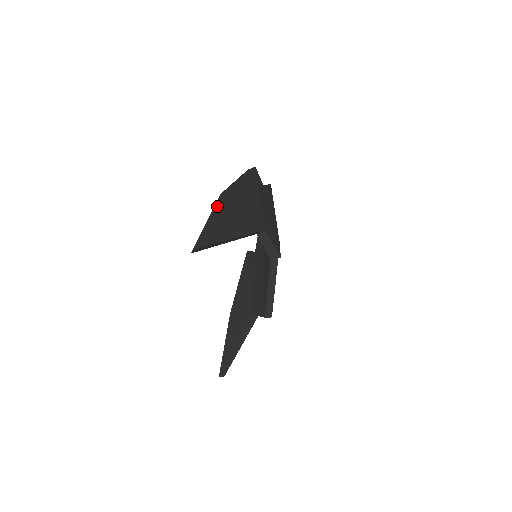
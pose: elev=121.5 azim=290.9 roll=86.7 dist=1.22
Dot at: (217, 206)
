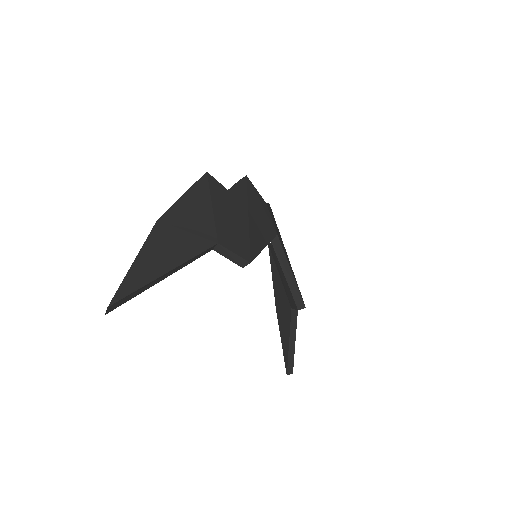
Dot at: (142, 246)
